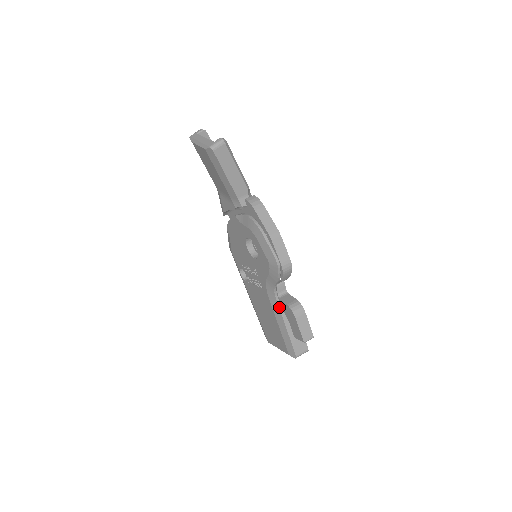
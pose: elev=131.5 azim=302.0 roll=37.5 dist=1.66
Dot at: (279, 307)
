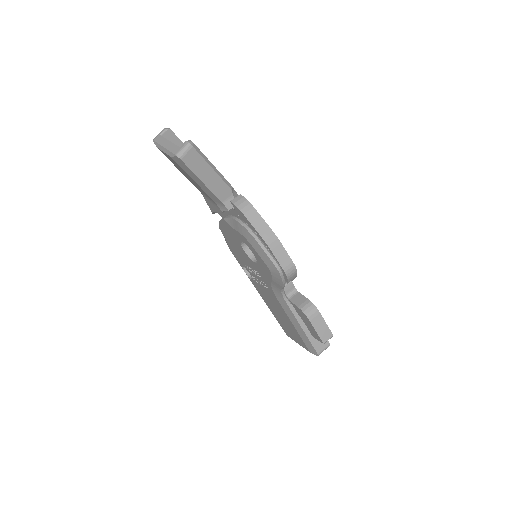
Dot at: (290, 309)
